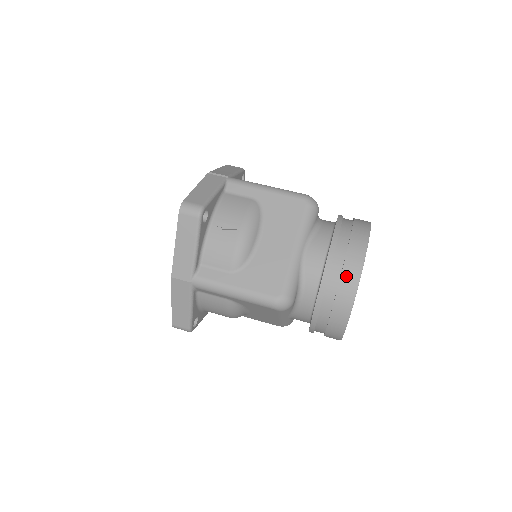
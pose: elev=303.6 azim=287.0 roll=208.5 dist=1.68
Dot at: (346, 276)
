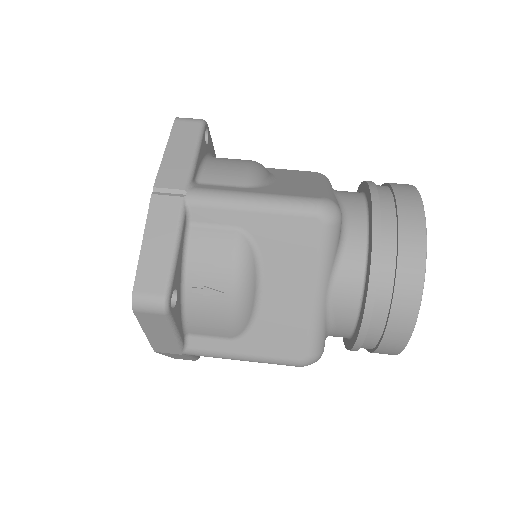
Dot at: (394, 325)
